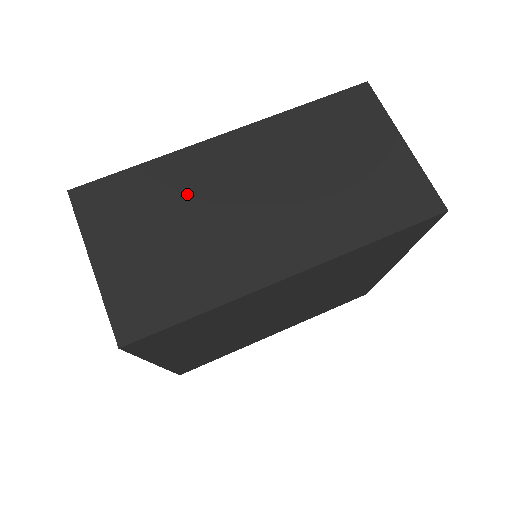
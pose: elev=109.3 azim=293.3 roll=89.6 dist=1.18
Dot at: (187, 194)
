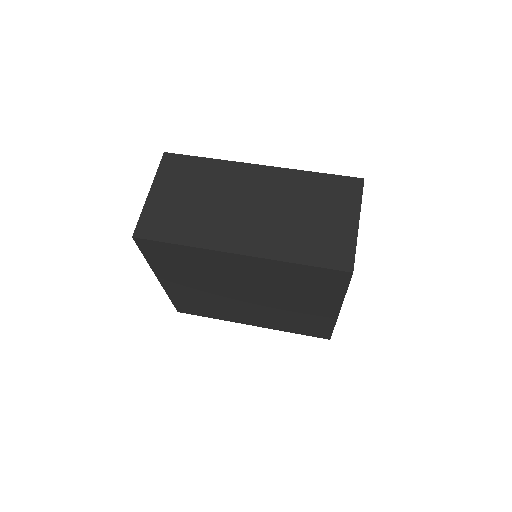
Dot at: (218, 185)
